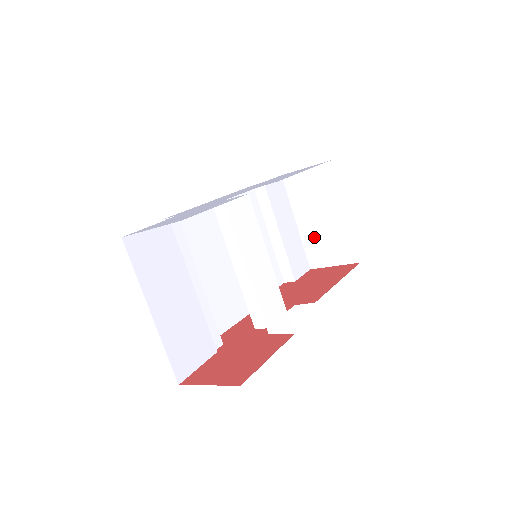
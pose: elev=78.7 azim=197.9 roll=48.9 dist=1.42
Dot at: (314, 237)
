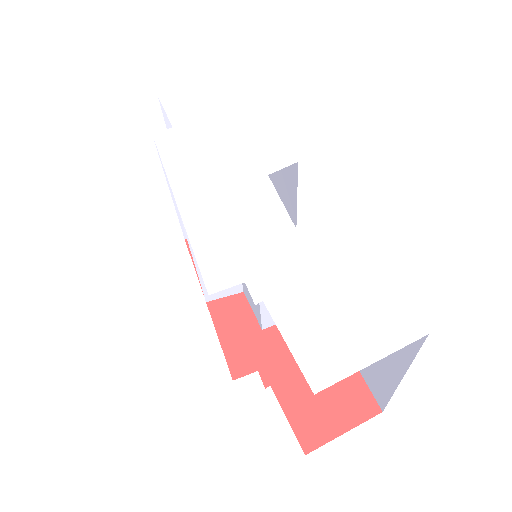
Dot at: occluded
